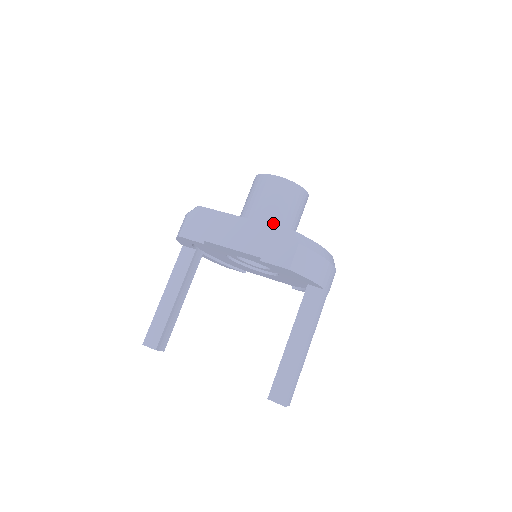
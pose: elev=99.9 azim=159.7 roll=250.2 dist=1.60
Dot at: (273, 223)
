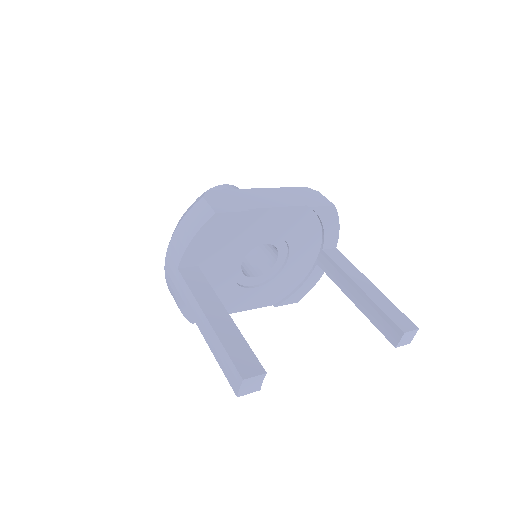
Dot at: occluded
